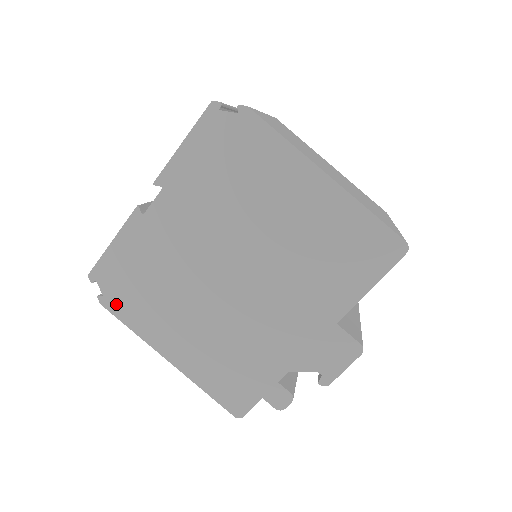
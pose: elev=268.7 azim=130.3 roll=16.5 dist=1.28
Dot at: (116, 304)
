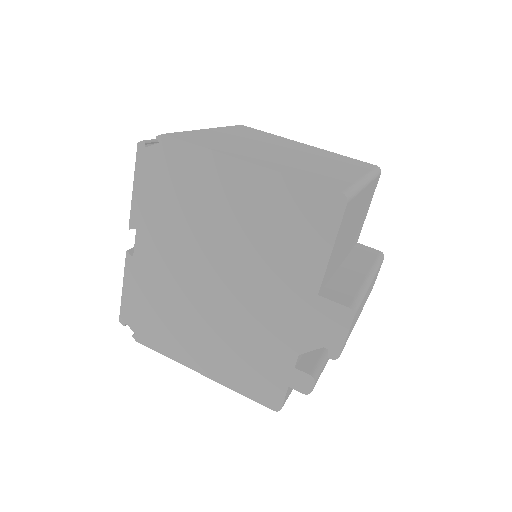
Dot at: (146, 338)
